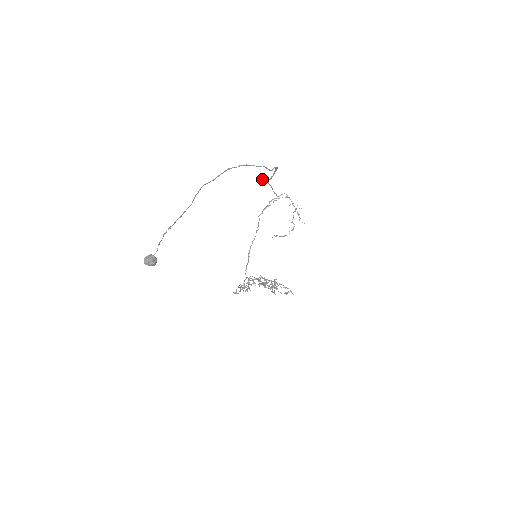
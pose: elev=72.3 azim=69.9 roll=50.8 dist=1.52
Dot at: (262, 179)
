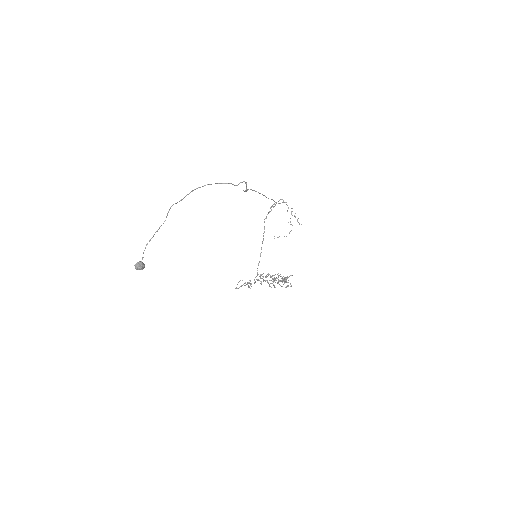
Dot at: occluded
